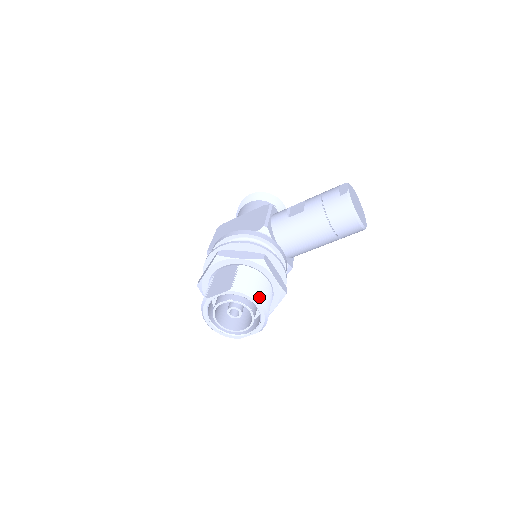
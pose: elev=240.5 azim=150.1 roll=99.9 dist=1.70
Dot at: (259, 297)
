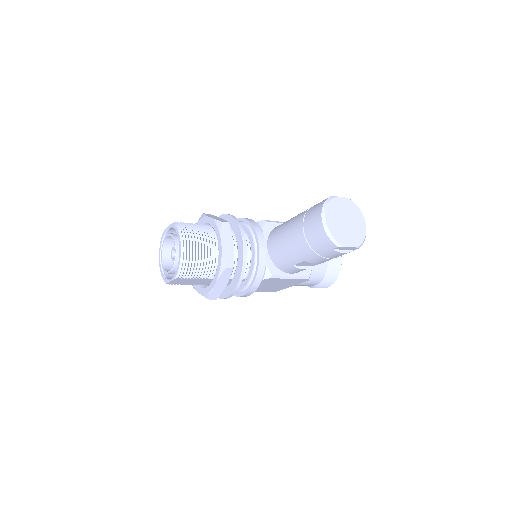
Dot at: (186, 237)
